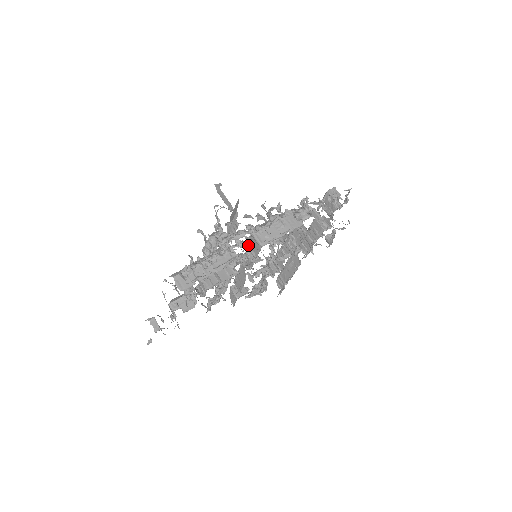
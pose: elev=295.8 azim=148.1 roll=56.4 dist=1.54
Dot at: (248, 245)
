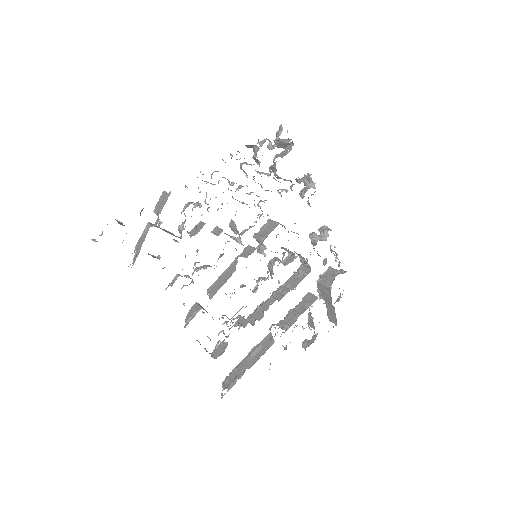
Dot at: (268, 215)
